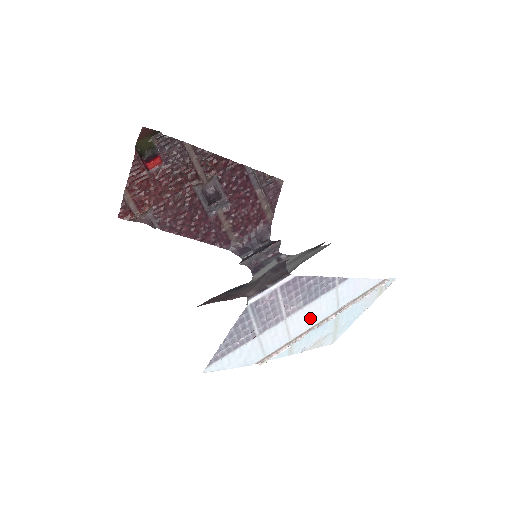
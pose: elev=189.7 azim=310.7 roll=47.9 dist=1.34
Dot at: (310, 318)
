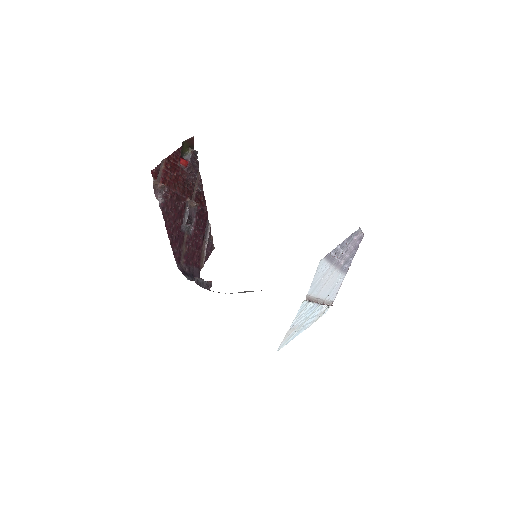
Dot at: (328, 287)
